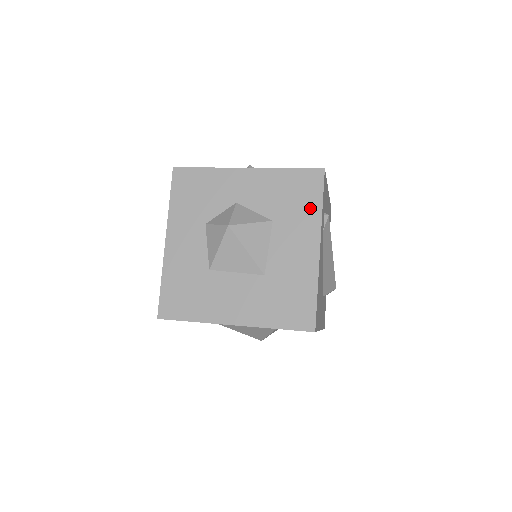
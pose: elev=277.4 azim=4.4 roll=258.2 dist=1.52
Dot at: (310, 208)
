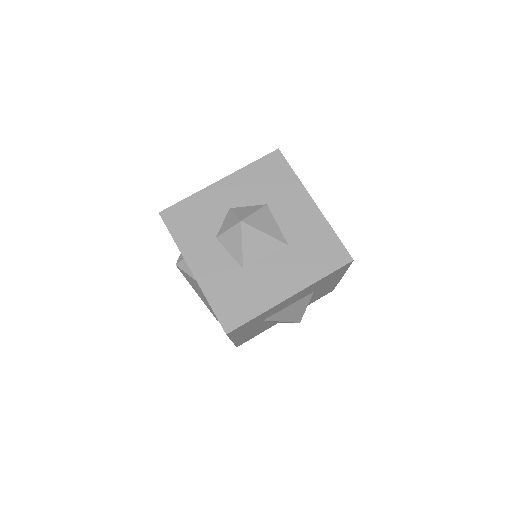
Dot at: (288, 180)
